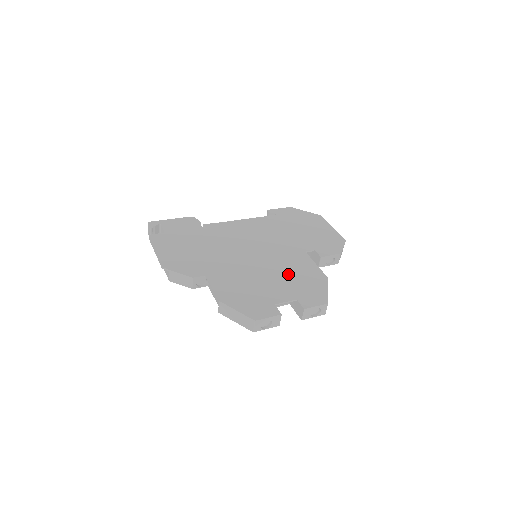
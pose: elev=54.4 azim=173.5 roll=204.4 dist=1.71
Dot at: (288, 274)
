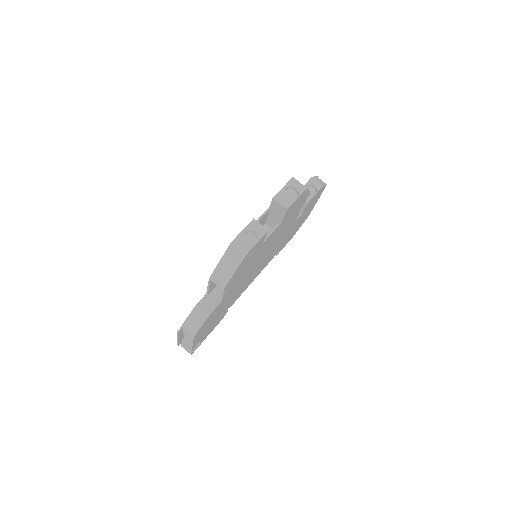
Dot at: occluded
